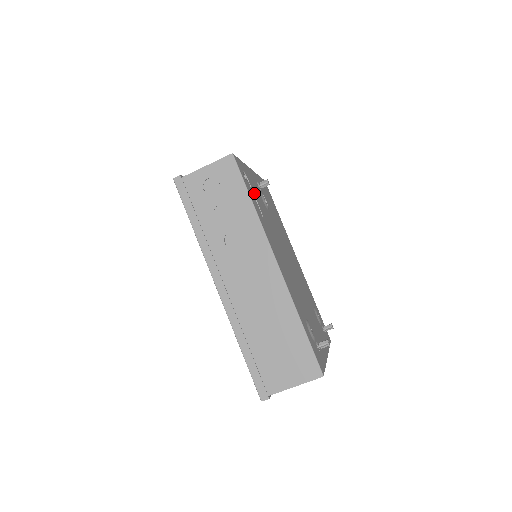
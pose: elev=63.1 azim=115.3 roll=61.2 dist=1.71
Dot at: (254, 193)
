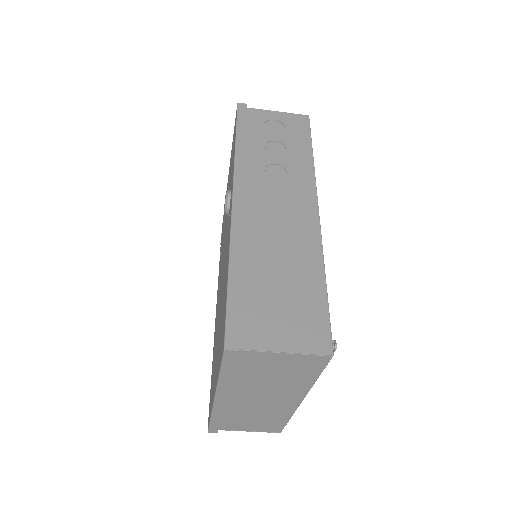
Dot at: occluded
